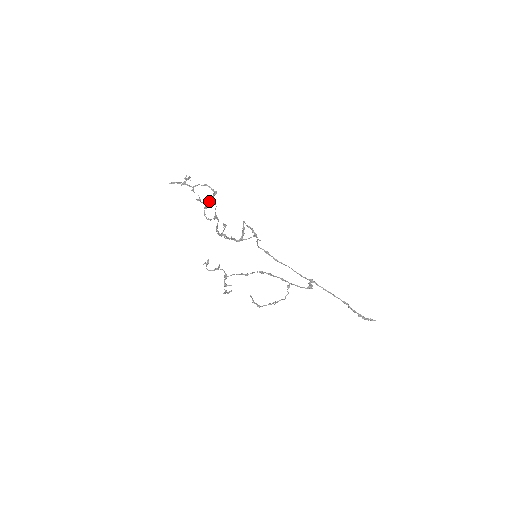
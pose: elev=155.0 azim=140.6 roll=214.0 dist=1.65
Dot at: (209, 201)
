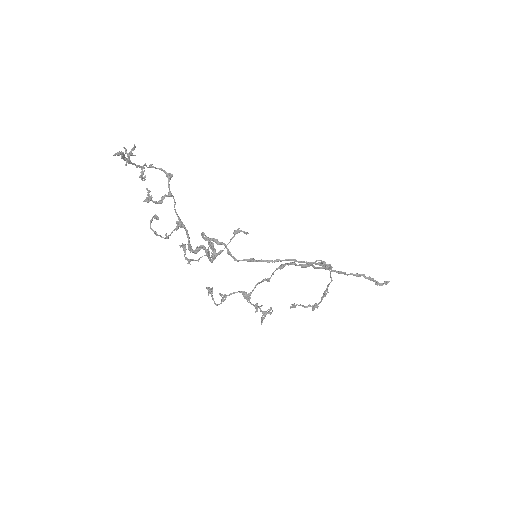
Dot at: (163, 196)
